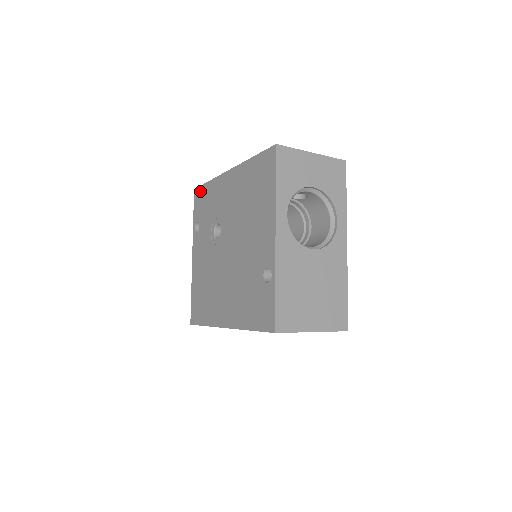
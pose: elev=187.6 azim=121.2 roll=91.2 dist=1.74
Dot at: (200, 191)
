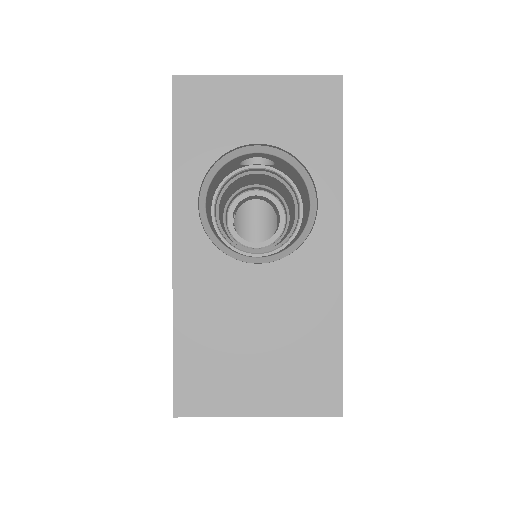
Dot at: occluded
